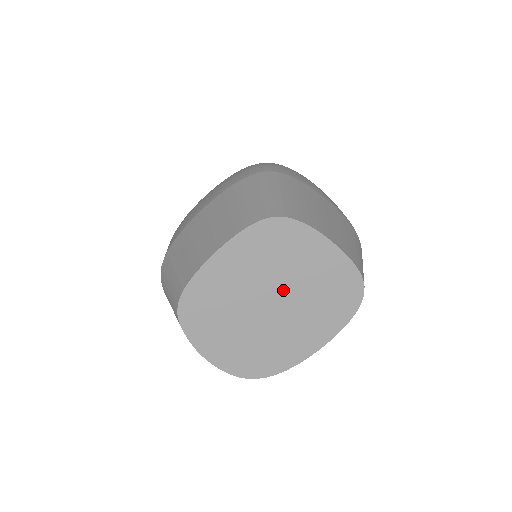
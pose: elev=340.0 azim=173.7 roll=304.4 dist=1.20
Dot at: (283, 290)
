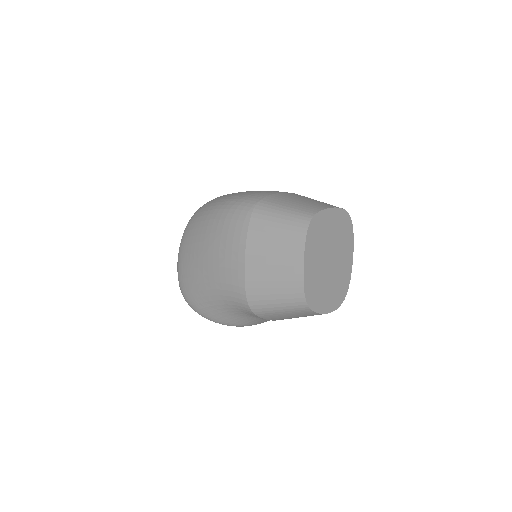
Dot at: (330, 249)
